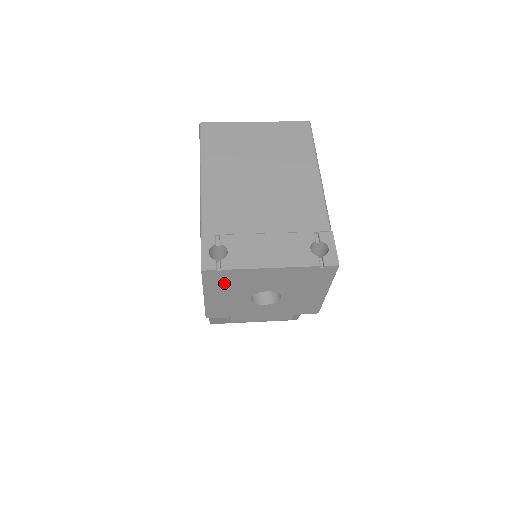
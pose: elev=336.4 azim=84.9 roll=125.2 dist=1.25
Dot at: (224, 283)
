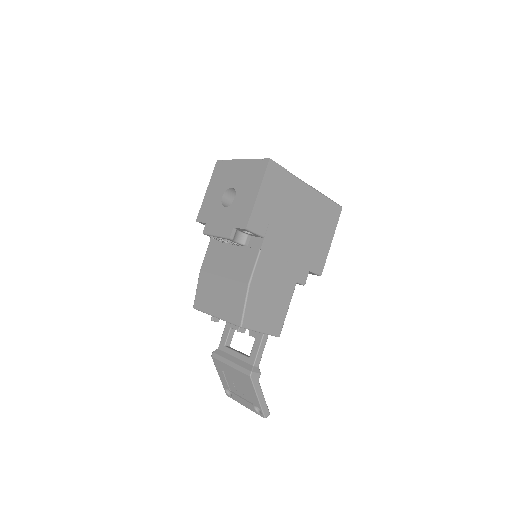
Dot at: (220, 175)
